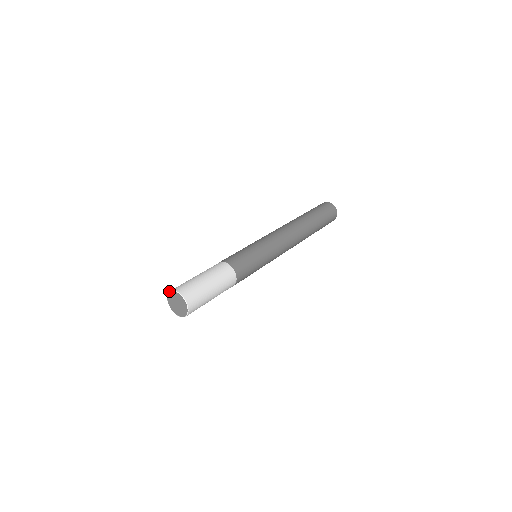
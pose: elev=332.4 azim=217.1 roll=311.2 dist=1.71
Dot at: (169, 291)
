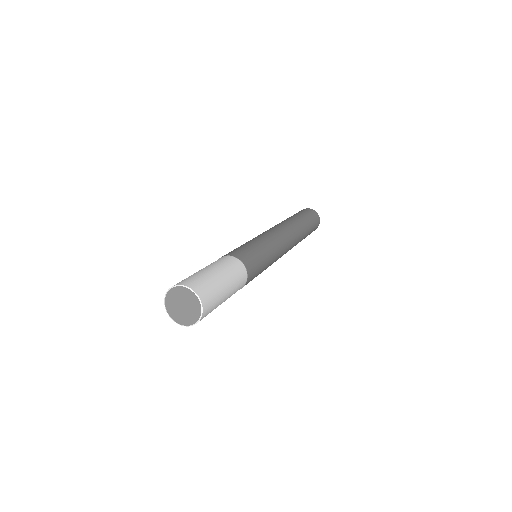
Dot at: (174, 285)
